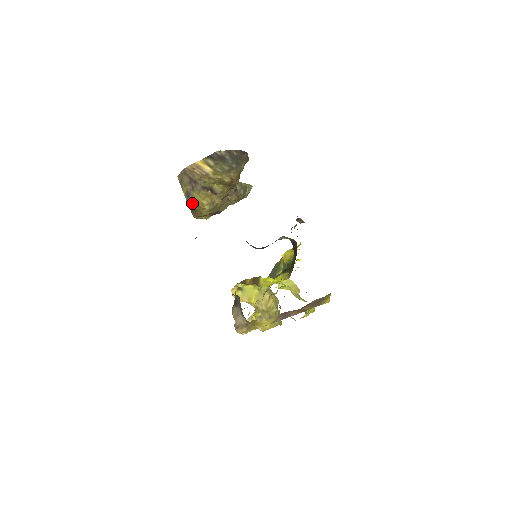
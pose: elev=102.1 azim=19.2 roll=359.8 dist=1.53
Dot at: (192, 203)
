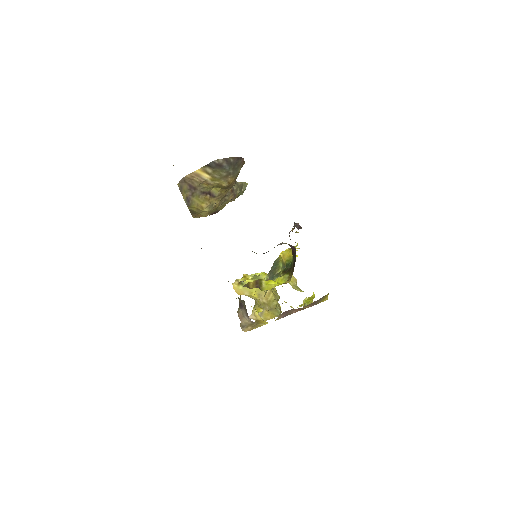
Dot at: (192, 207)
